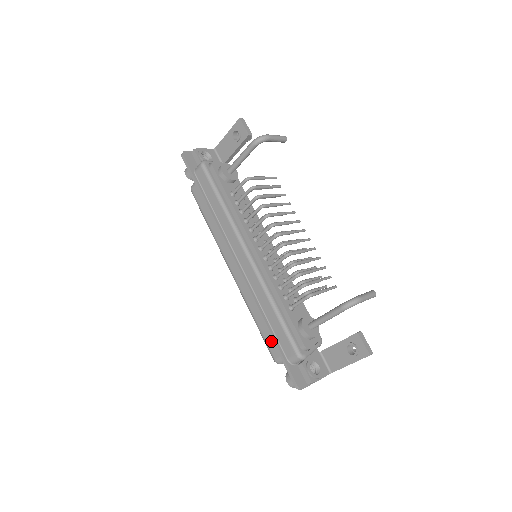
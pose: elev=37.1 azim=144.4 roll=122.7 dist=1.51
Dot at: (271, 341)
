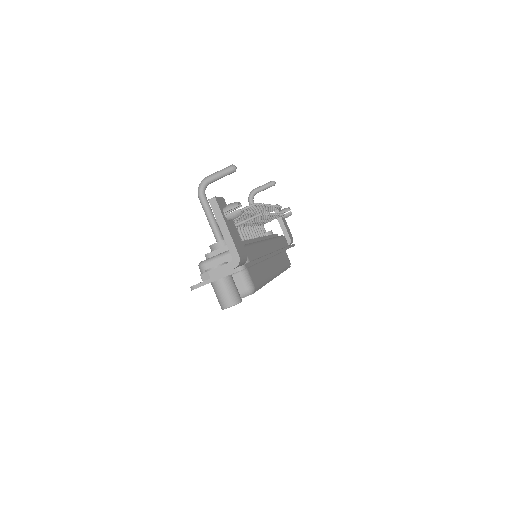
Dot at: occluded
